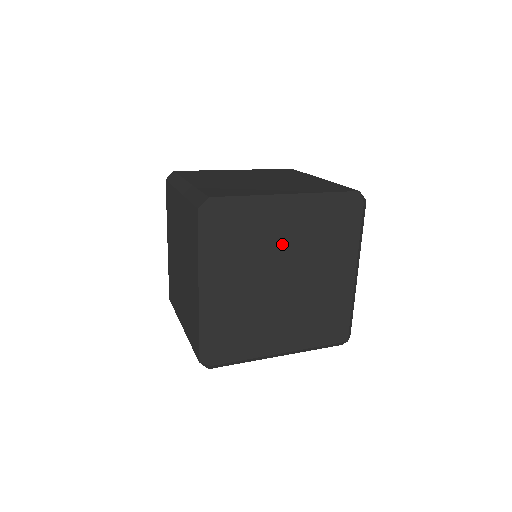
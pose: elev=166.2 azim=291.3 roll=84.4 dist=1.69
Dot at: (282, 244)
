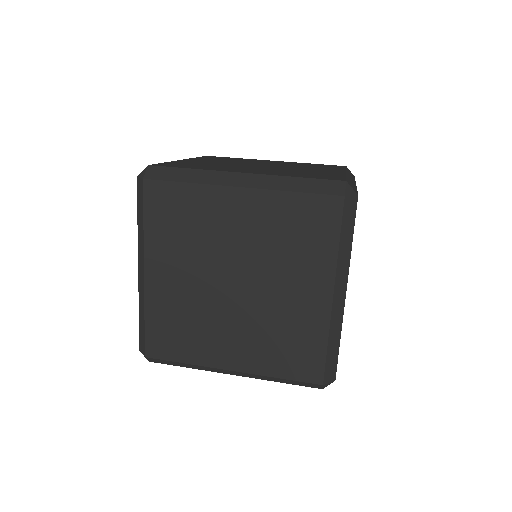
Dot at: (227, 232)
